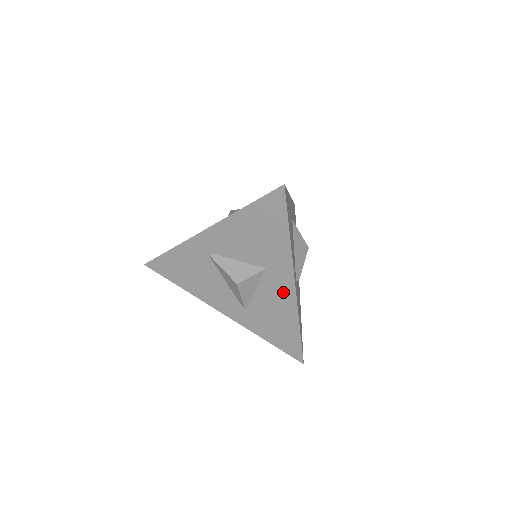
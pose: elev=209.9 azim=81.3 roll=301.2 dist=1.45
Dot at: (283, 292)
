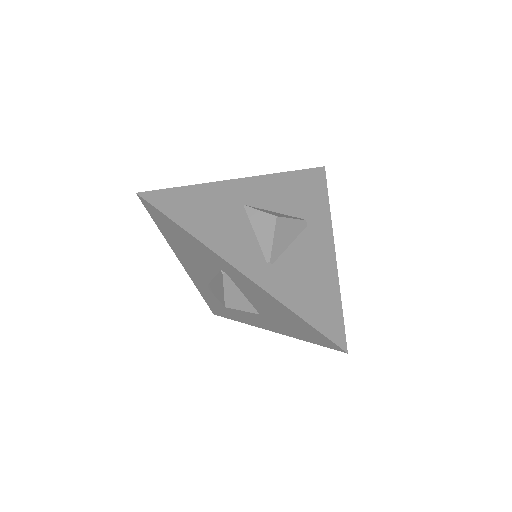
Dot at: (253, 320)
